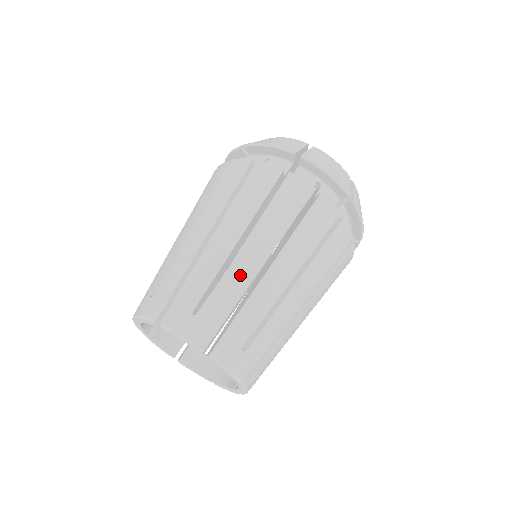
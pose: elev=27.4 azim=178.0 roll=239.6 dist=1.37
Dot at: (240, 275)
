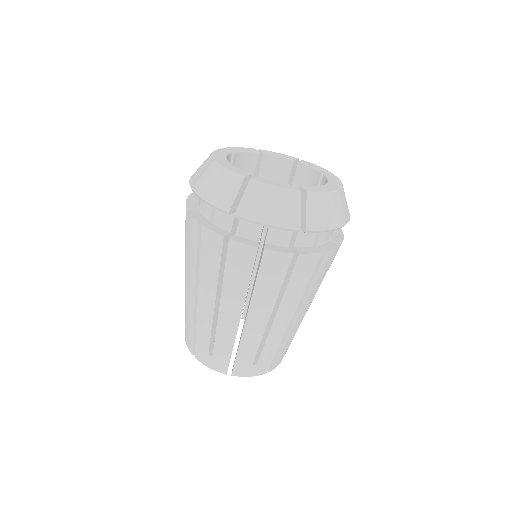
Dot at: (278, 334)
